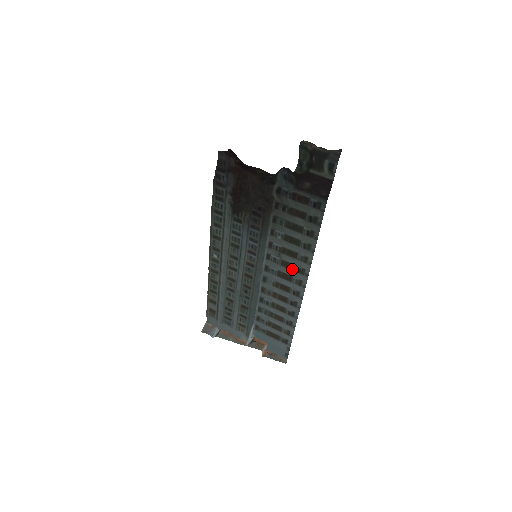
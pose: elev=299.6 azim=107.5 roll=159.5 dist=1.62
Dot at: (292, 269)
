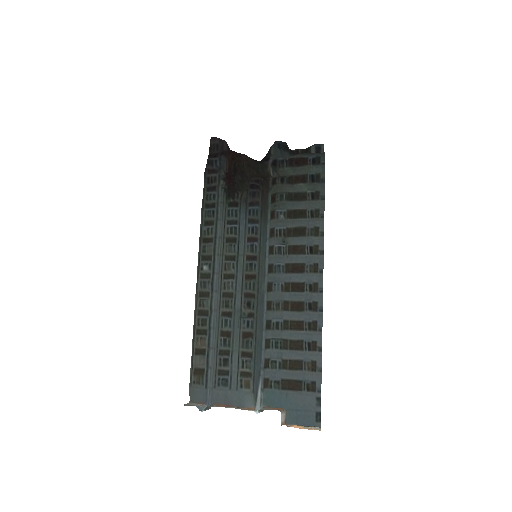
Dot at: (302, 253)
